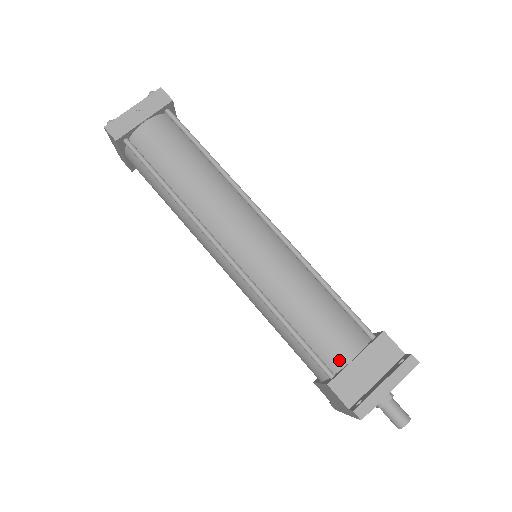
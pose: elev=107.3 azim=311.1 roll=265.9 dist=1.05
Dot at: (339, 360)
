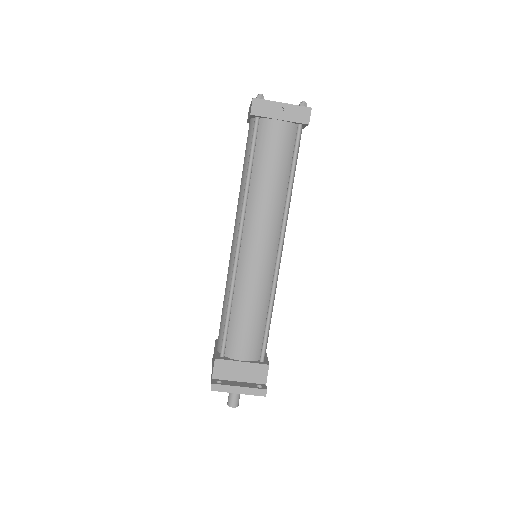
Dot at: (233, 354)
